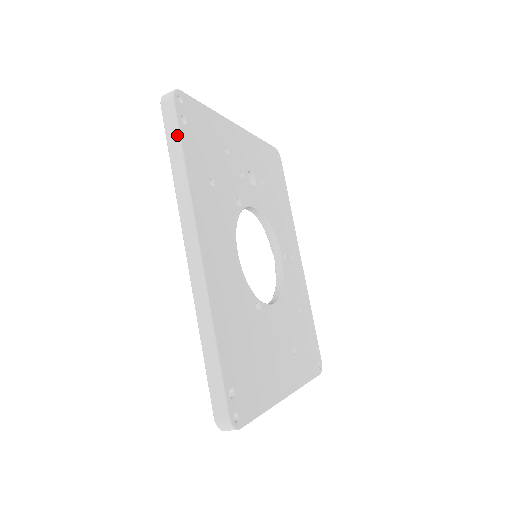
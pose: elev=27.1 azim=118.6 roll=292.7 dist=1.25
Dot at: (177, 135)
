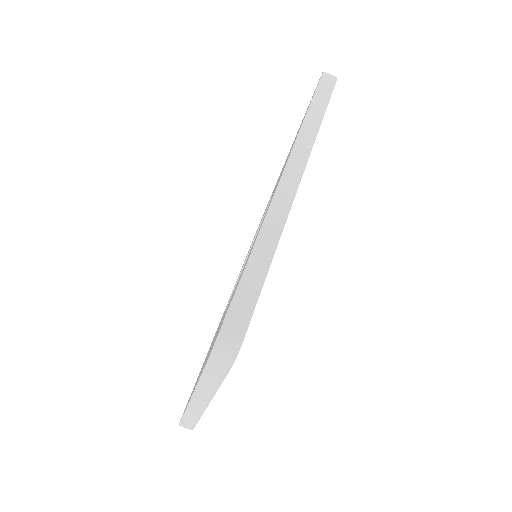
Dot at: (327, 98)
